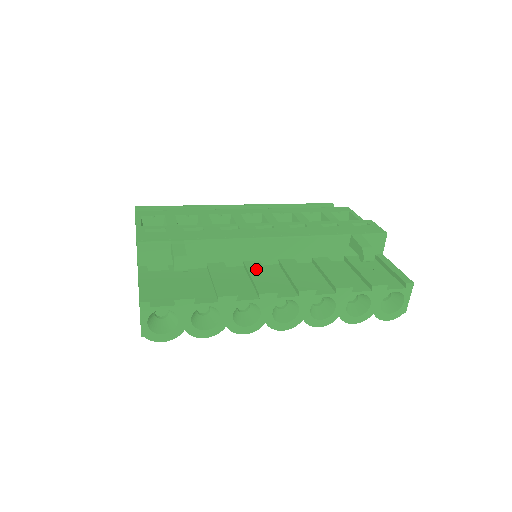
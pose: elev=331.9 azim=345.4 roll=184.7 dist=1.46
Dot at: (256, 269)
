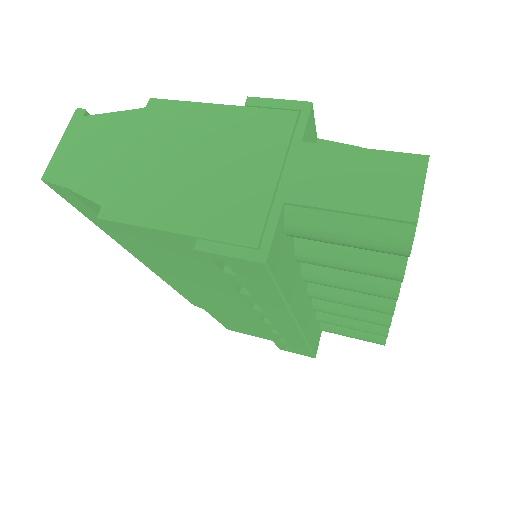
Dot at: occluded
